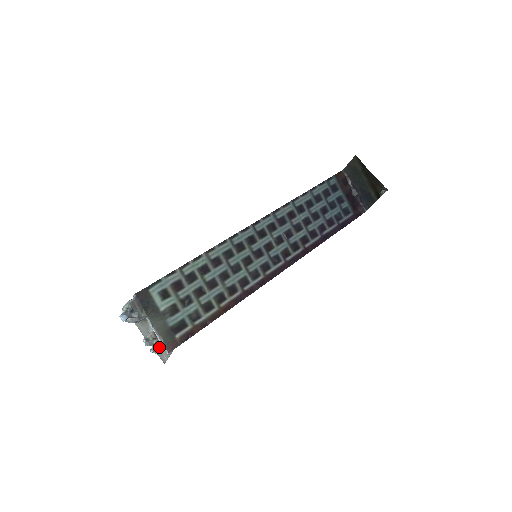
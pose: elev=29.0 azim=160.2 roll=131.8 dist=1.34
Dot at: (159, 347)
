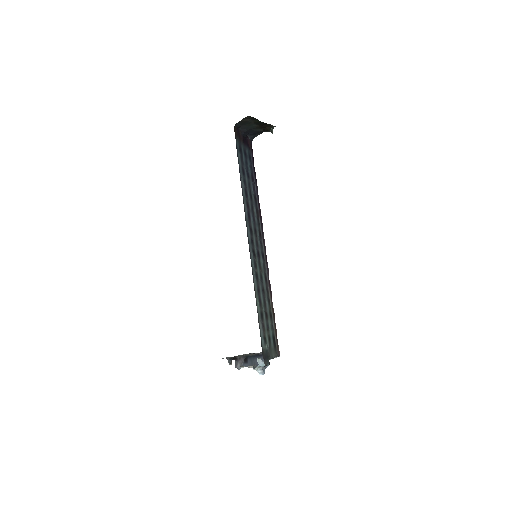
Dot at: occluded
